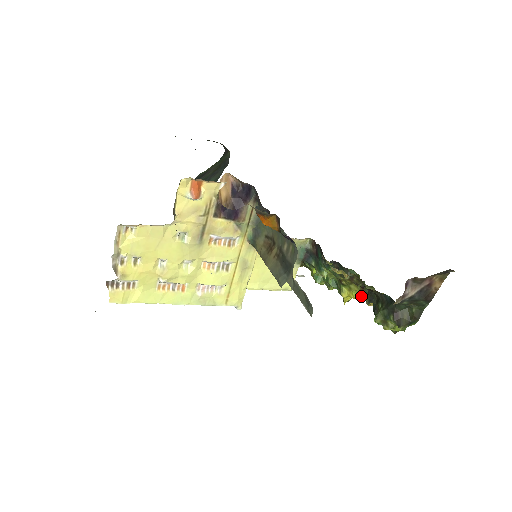
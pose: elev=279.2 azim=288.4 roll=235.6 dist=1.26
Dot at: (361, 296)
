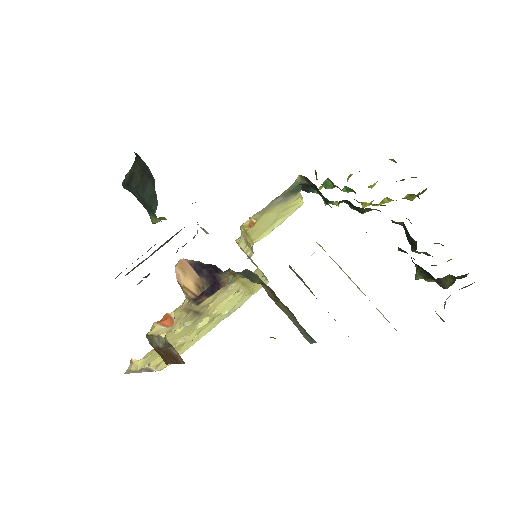
Dot at: (386, 200)
